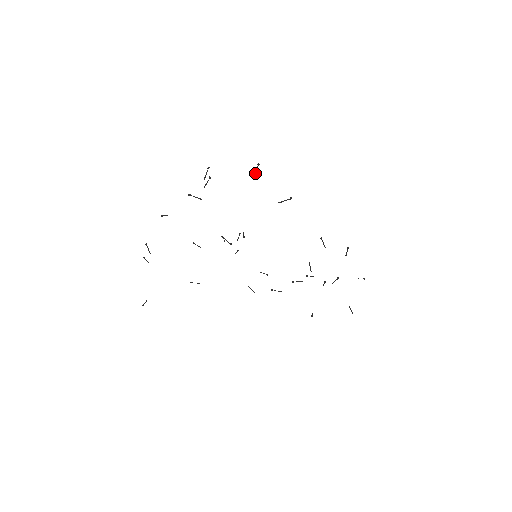
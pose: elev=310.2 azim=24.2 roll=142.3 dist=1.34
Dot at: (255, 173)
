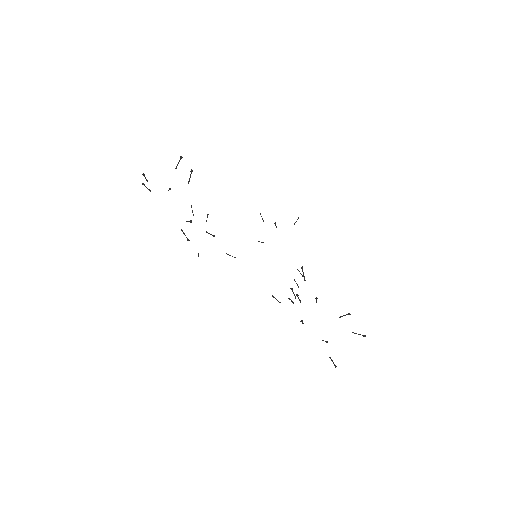
Dot at: (189, 179)
